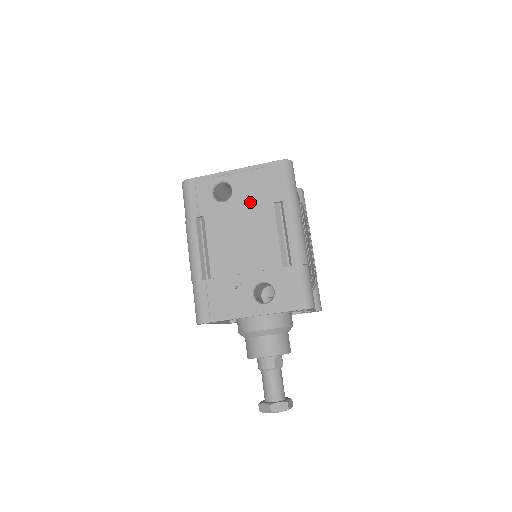
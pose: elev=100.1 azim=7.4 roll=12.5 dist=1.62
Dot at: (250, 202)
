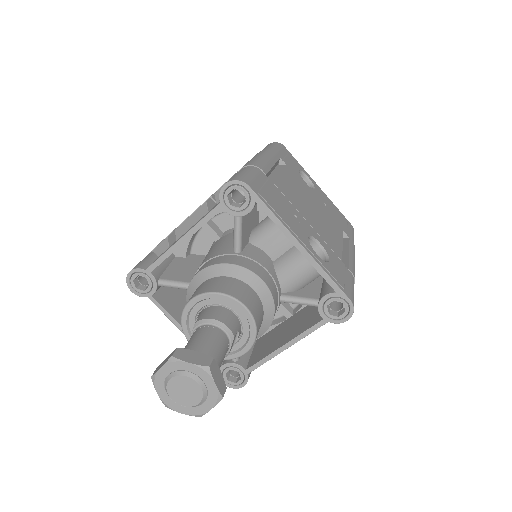
Dot at: (326, 208)
